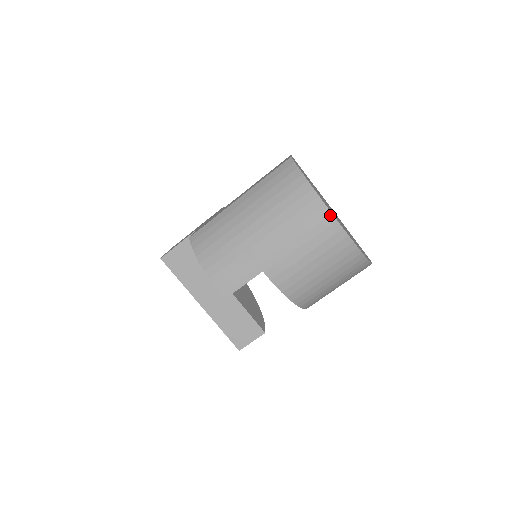
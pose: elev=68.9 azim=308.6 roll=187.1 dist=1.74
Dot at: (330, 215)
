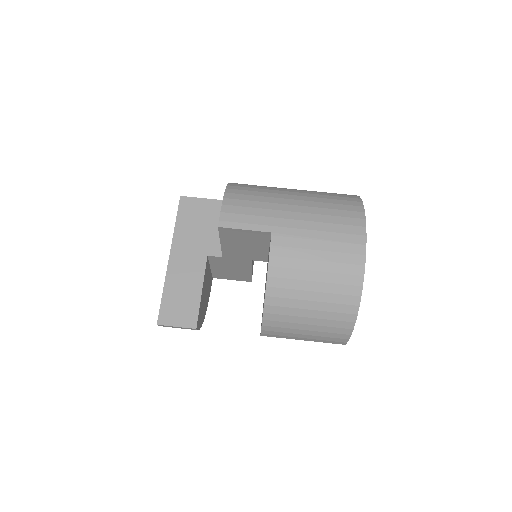
Dot at: (364, 237)
